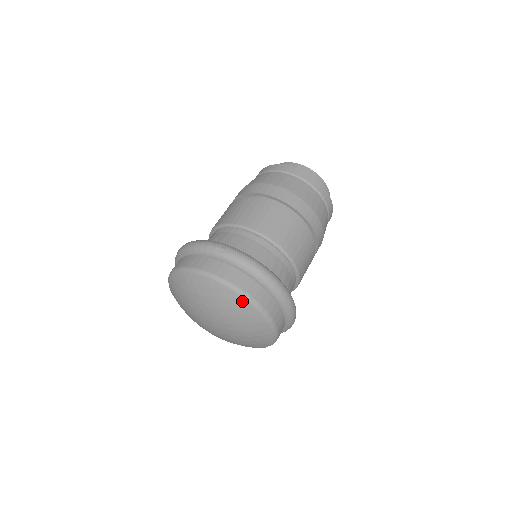
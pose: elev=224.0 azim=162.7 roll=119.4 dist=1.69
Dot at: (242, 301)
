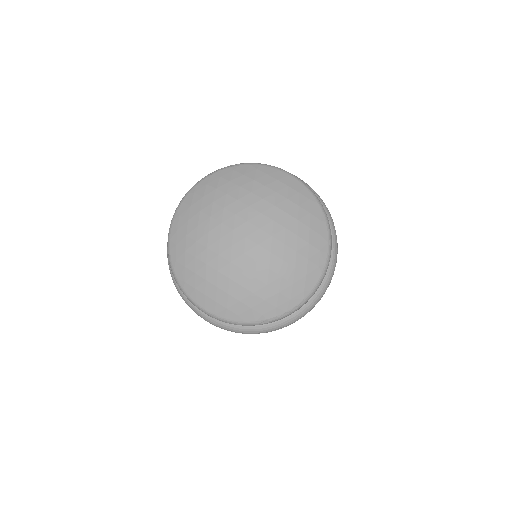
Dot at: (323, 227)
